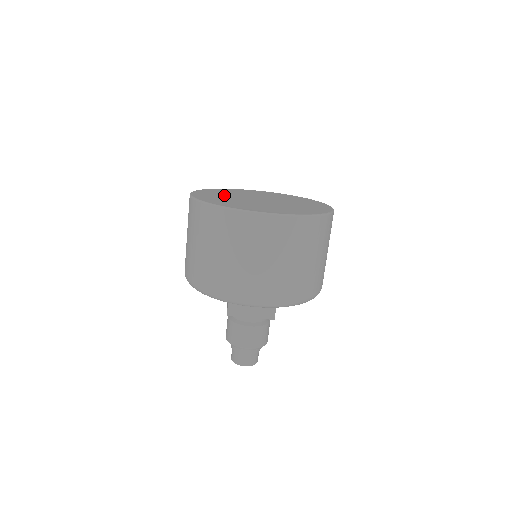
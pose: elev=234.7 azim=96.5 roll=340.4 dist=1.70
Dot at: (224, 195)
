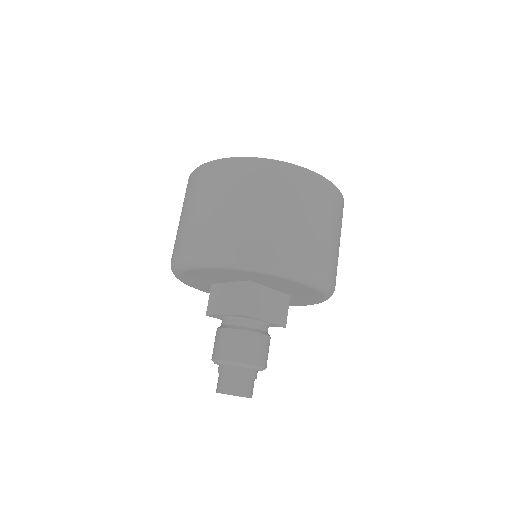
Dot at: occluded
